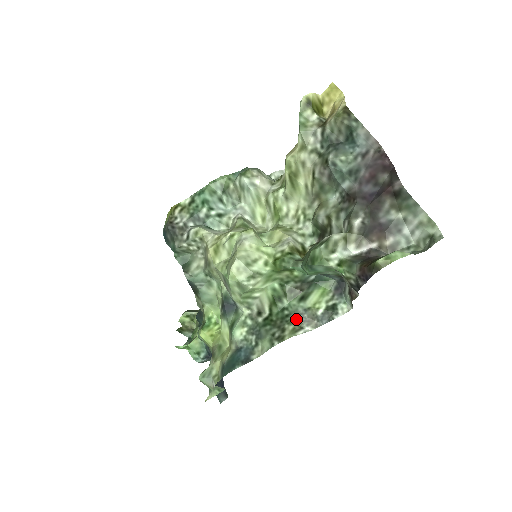
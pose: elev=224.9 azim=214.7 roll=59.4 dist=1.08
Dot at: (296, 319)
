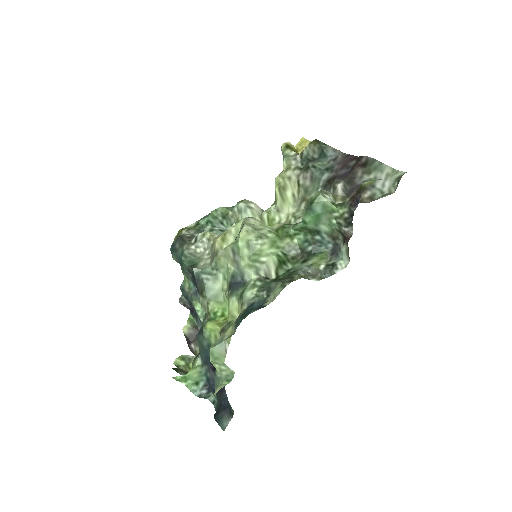
Dot at: (302, 273)
